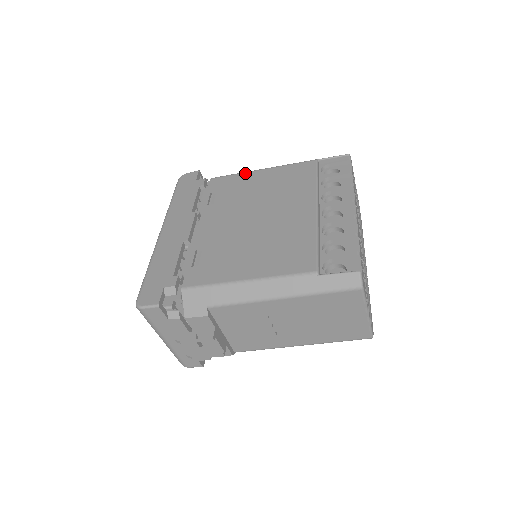
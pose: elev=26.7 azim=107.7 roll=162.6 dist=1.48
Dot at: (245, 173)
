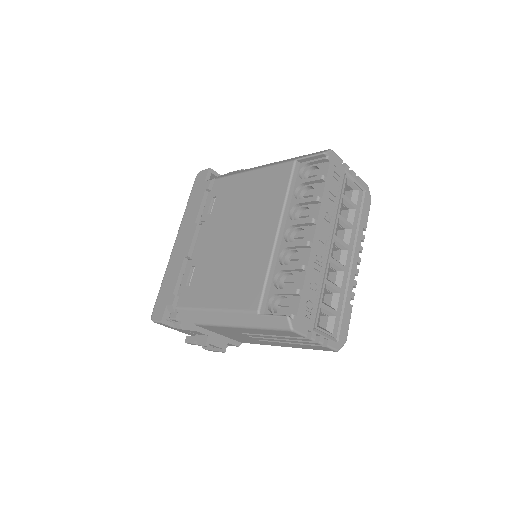
Dot at: (239, 175)
